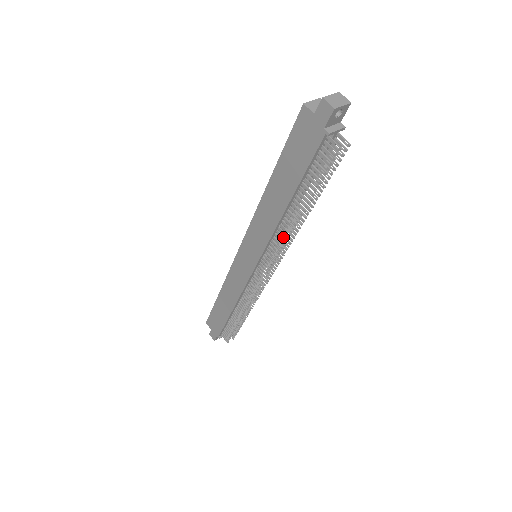
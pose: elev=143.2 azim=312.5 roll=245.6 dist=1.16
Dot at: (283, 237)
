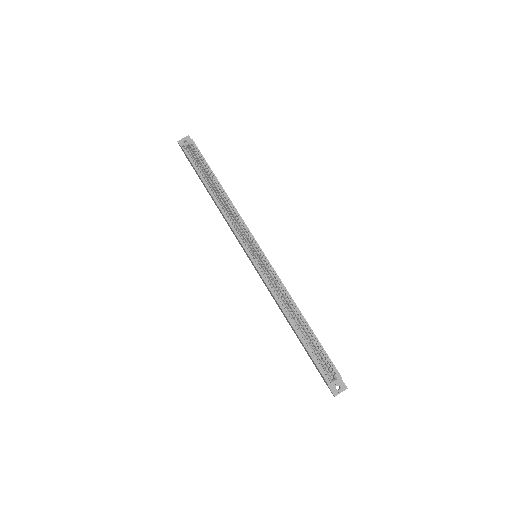
Dot at: occluded
